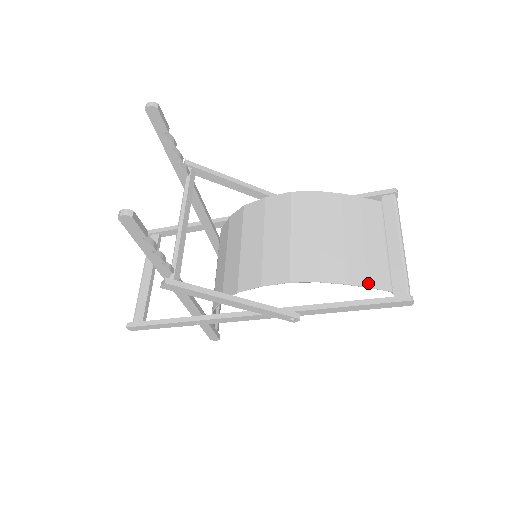
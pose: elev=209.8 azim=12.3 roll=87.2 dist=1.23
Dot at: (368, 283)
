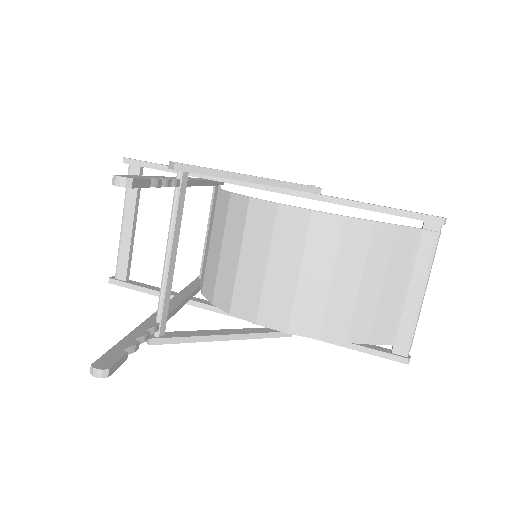
Dot at: (370, 340)
